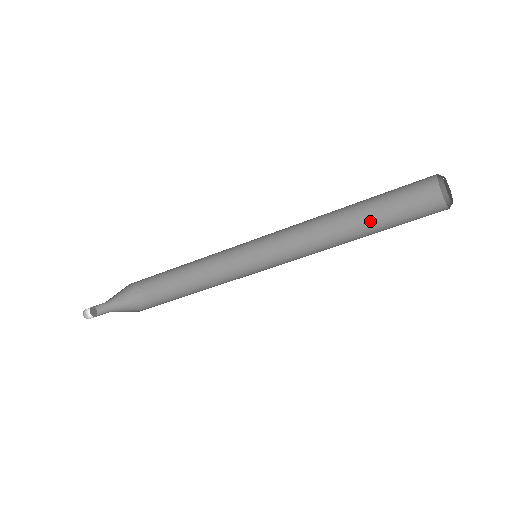
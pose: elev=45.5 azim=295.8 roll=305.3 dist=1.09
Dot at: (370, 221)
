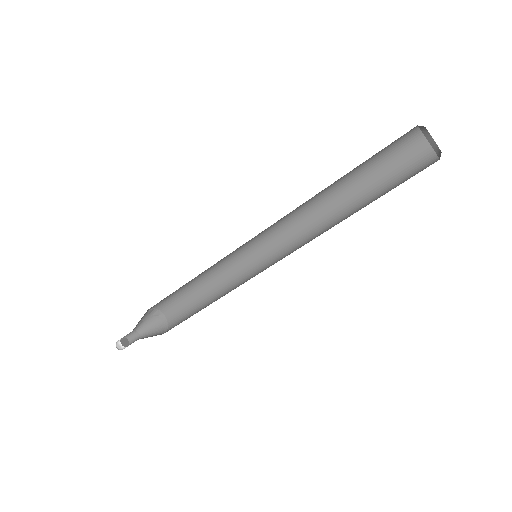
Dot at: (354, 181)
